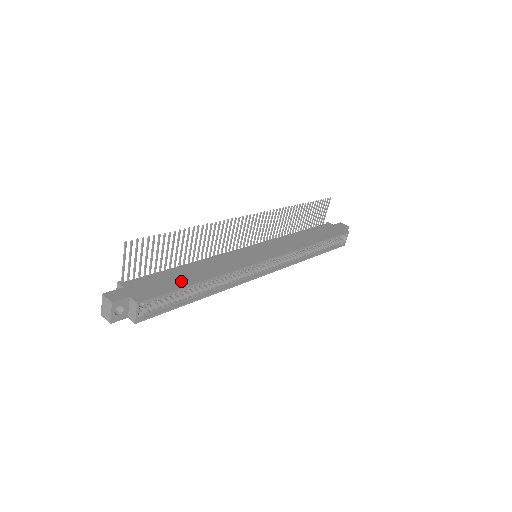
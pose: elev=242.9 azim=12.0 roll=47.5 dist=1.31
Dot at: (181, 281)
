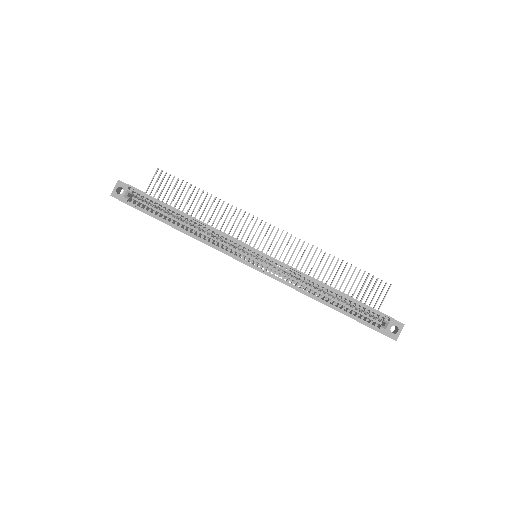
Dot at: occluded
